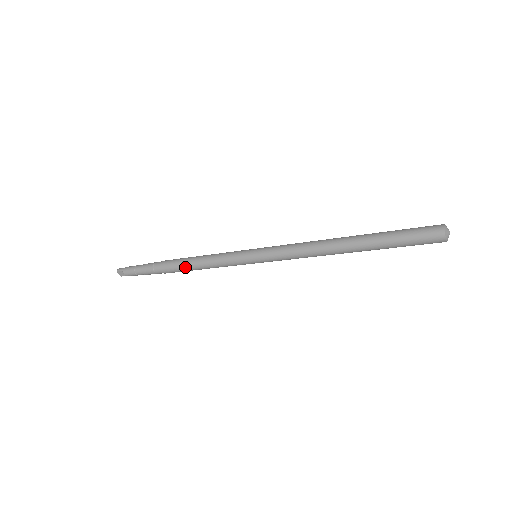
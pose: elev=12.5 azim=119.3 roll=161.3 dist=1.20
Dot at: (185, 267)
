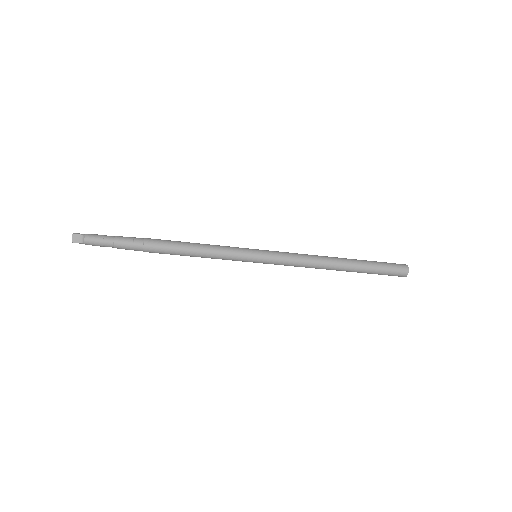
Dot at: (178, 247)
